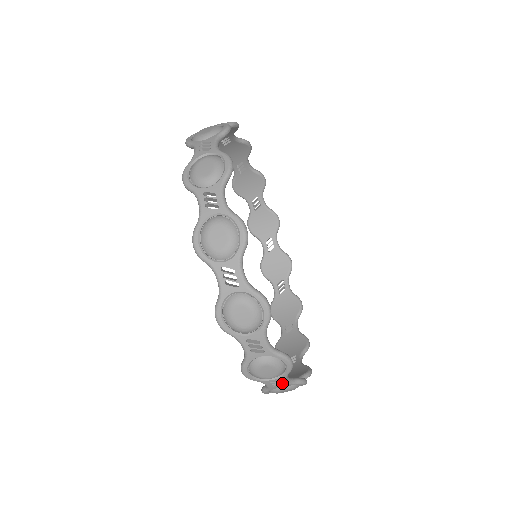
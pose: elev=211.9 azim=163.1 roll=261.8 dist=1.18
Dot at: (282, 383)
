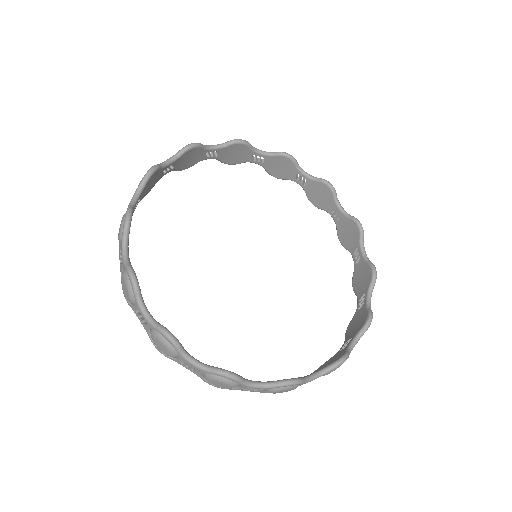
Dot at: (315, 378)
